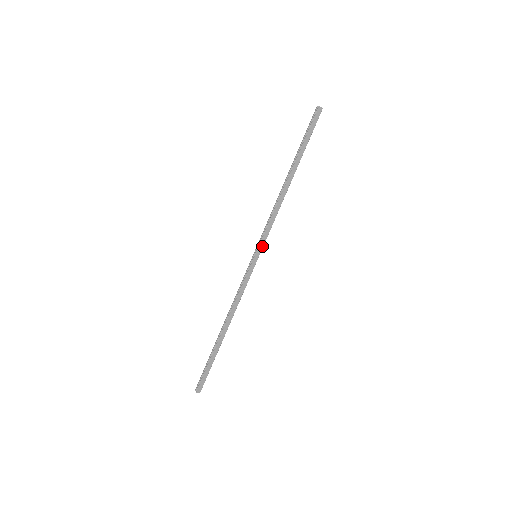
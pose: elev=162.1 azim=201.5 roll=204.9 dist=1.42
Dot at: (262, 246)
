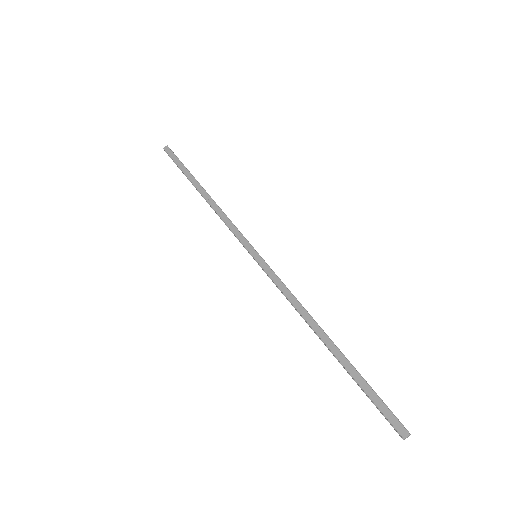
Dot at: (248, 244)
